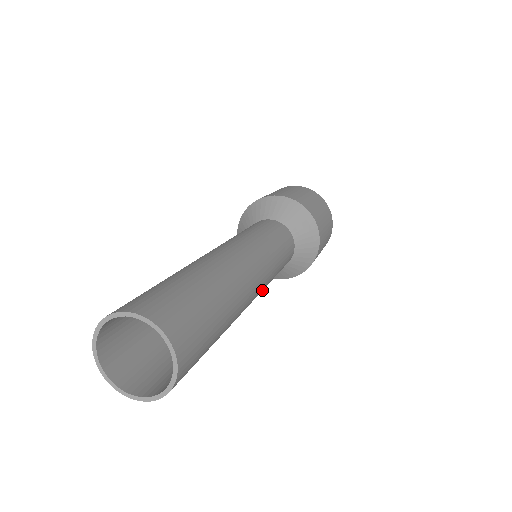
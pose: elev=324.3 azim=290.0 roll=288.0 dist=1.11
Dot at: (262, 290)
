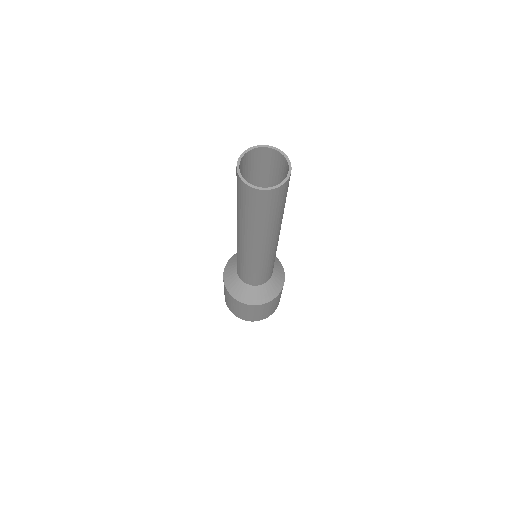
Dot at: (275, 251)
